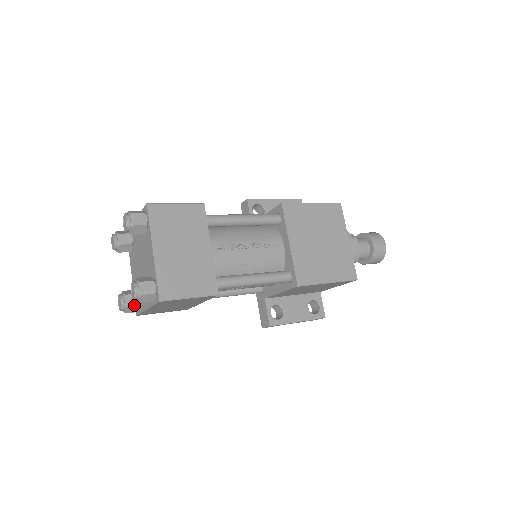
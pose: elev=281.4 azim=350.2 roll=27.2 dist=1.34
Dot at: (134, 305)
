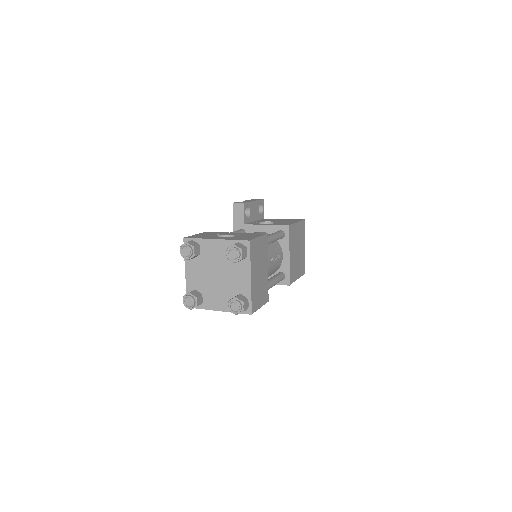
Dot at: (200, 304)
